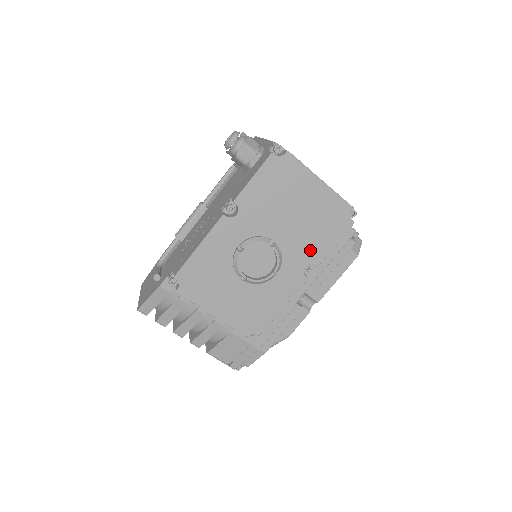
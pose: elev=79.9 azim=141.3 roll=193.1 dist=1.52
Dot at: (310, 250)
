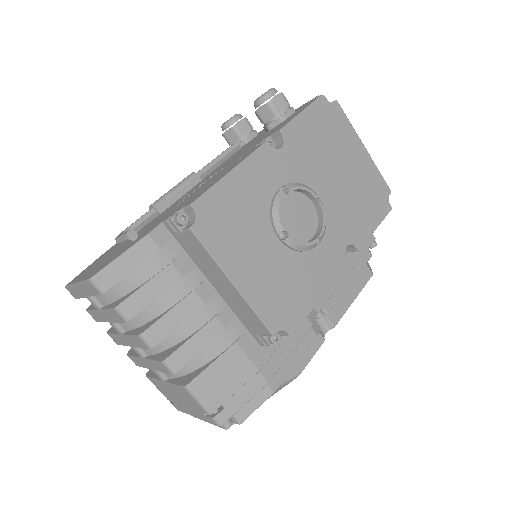
Dot at: (352, 225)
